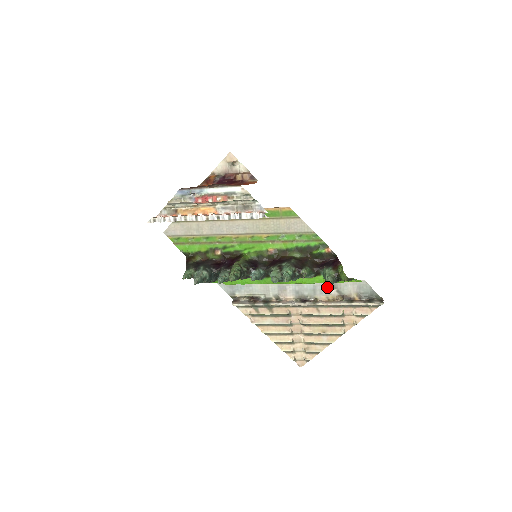
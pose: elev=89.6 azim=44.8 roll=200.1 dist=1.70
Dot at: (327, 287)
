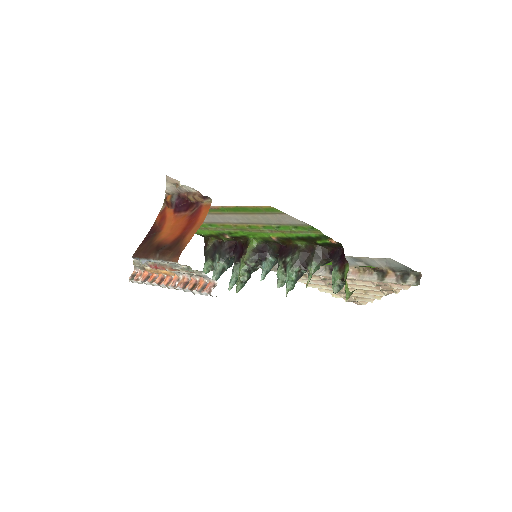
Dot at: (352, 260)
